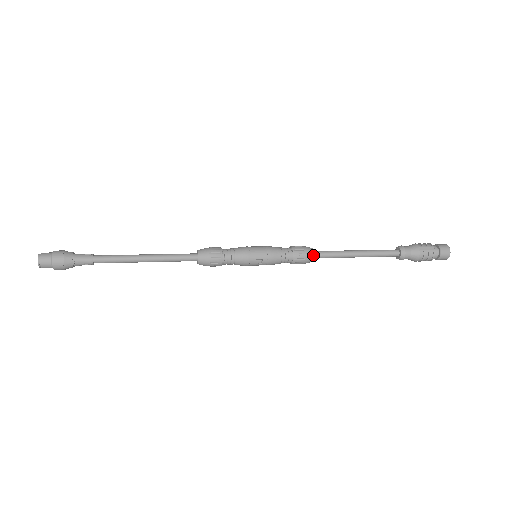
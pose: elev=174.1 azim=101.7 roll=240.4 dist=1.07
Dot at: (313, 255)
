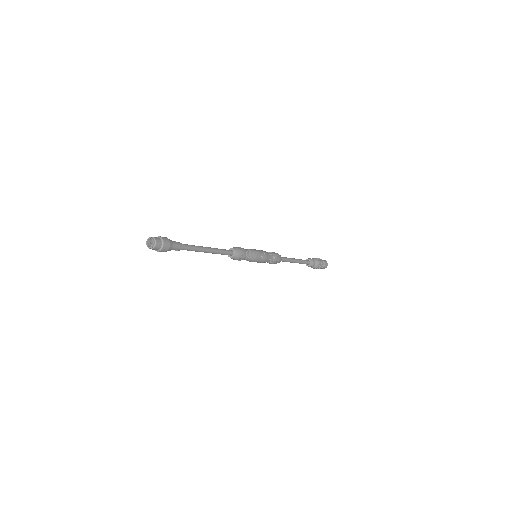
Dot at: (281, 258)
